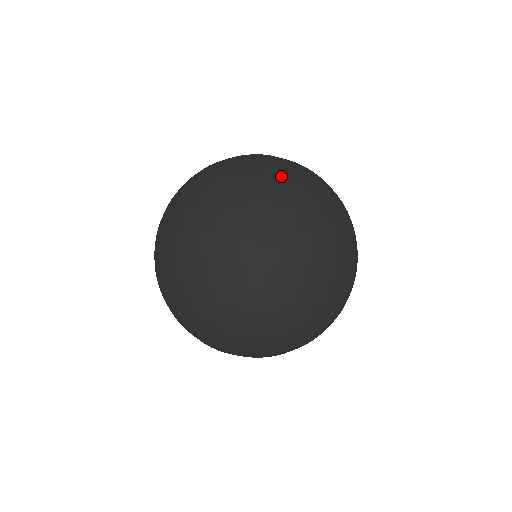
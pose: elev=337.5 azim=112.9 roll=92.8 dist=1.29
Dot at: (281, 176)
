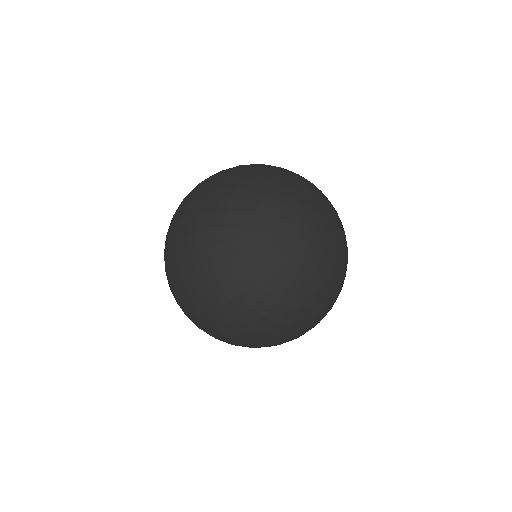
Dot at: occluded
